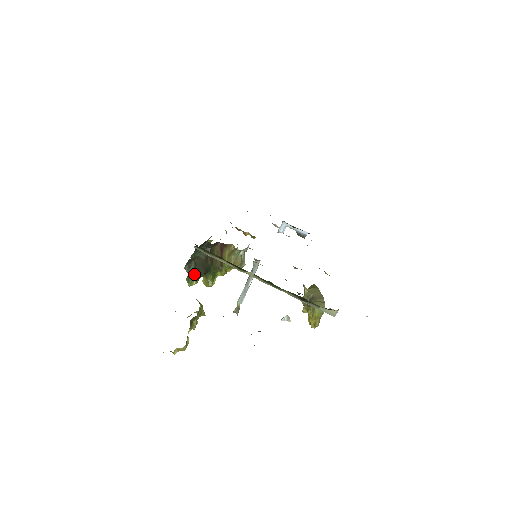
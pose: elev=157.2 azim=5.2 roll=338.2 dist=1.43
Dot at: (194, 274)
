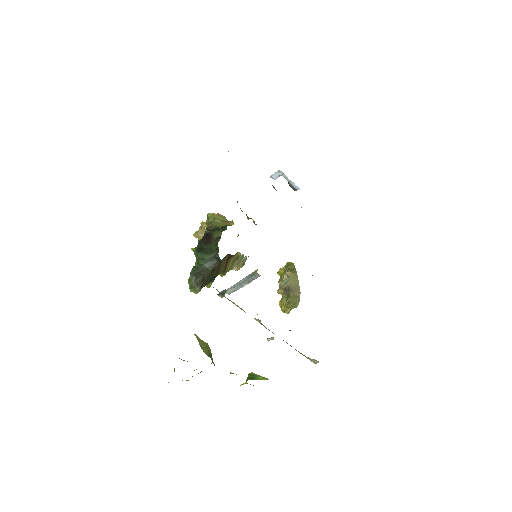
Dot at: (199, 287)
